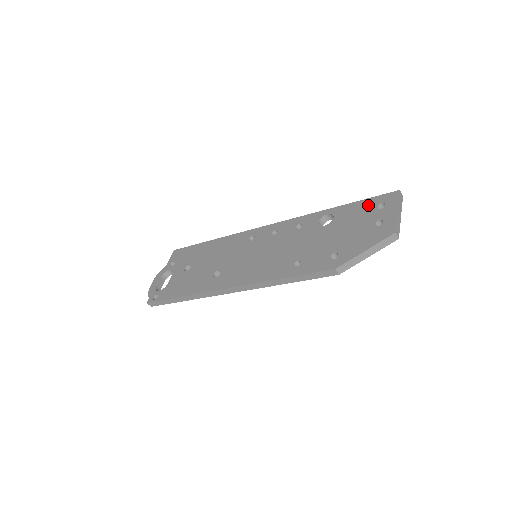
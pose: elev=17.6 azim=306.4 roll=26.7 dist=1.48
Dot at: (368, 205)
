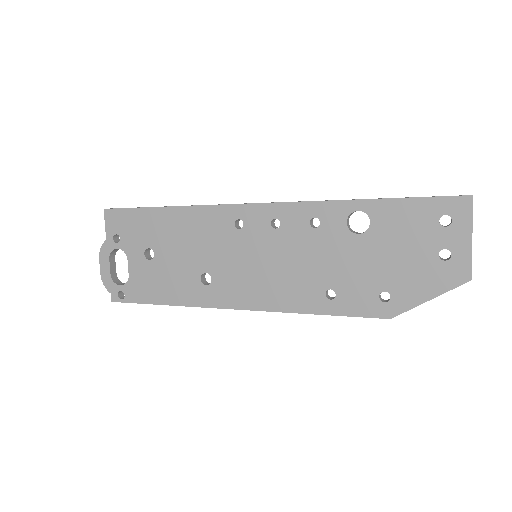
Dot at: (424, 213)
